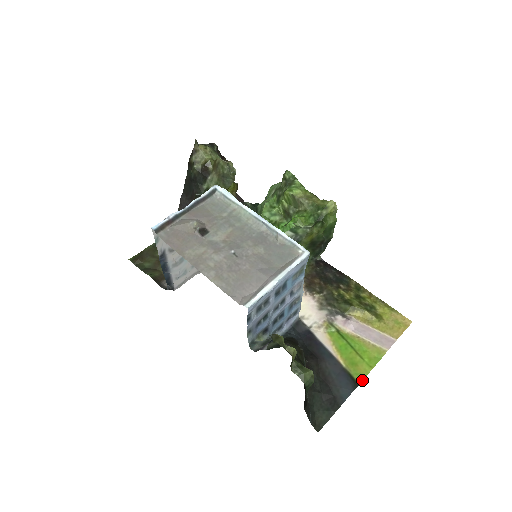
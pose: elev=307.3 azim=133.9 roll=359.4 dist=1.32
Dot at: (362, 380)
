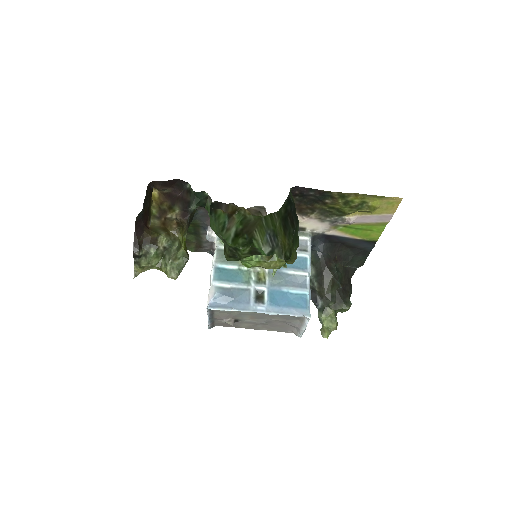
Dot at: occluded
